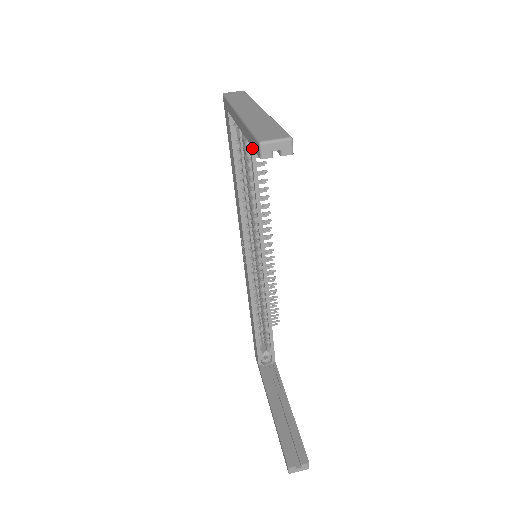
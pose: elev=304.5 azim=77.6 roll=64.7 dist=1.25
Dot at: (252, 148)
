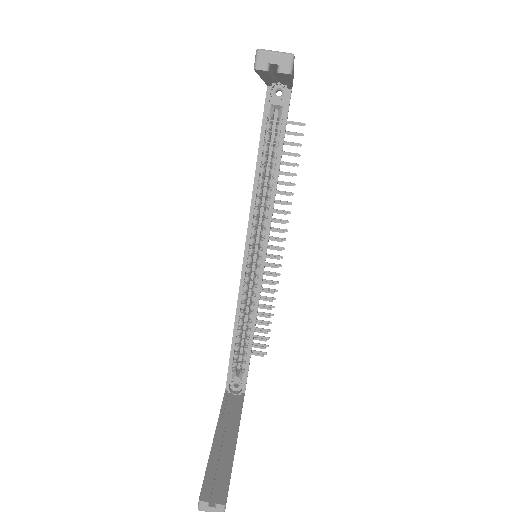
Dot at: (282, 132)
